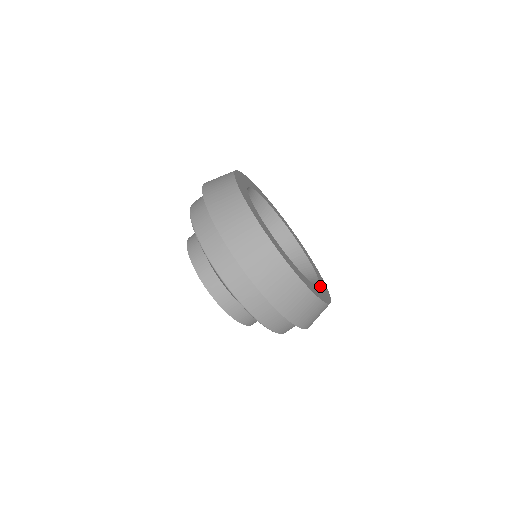
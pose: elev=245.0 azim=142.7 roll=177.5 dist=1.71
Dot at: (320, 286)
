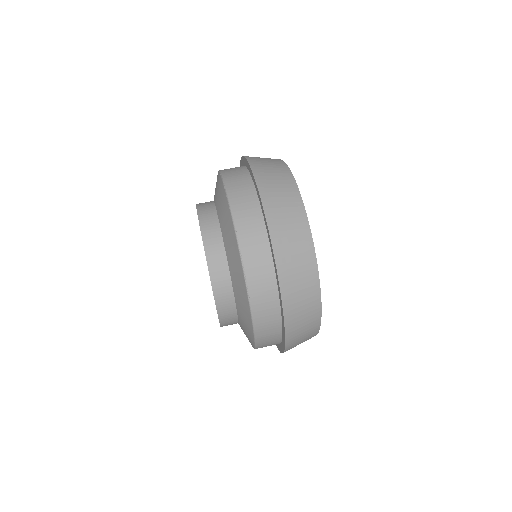
Dot at: occluded
